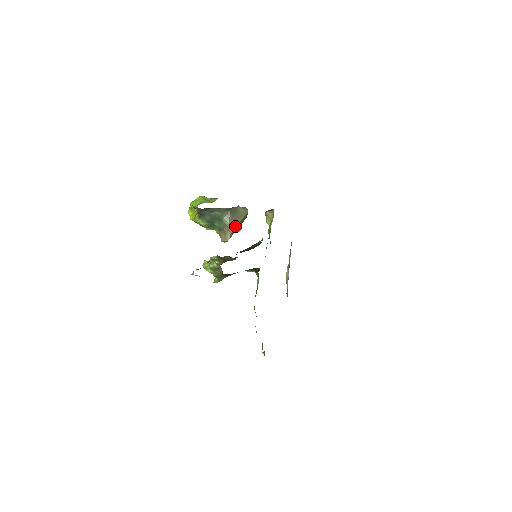
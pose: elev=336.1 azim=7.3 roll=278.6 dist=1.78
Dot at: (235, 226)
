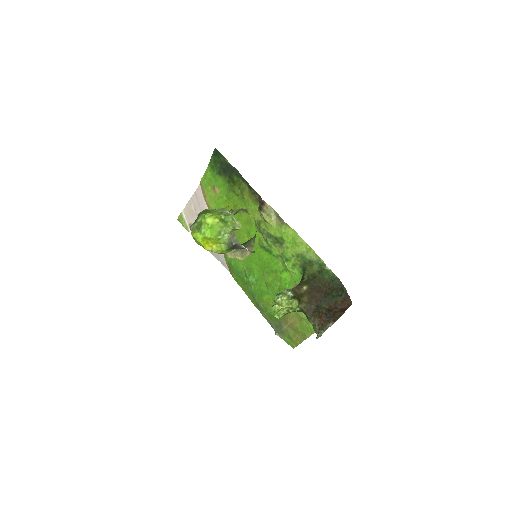
Dot at: occluded
